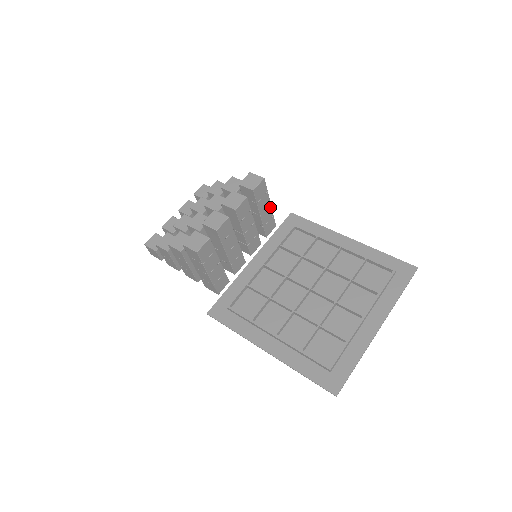
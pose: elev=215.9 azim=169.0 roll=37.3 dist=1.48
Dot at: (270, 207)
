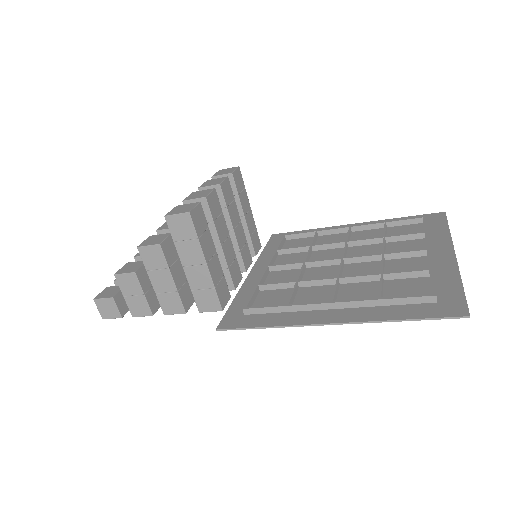
Dot at: (251, 213)
